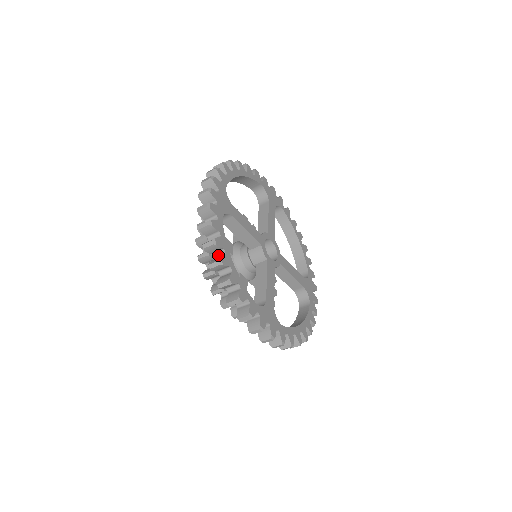
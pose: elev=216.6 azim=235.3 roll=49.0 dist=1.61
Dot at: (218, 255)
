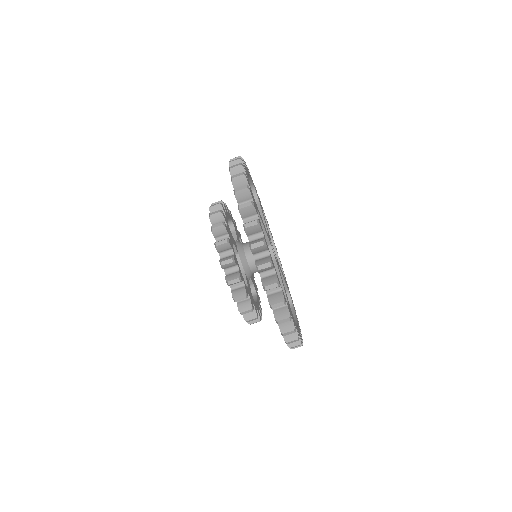
Dot at: occluded
